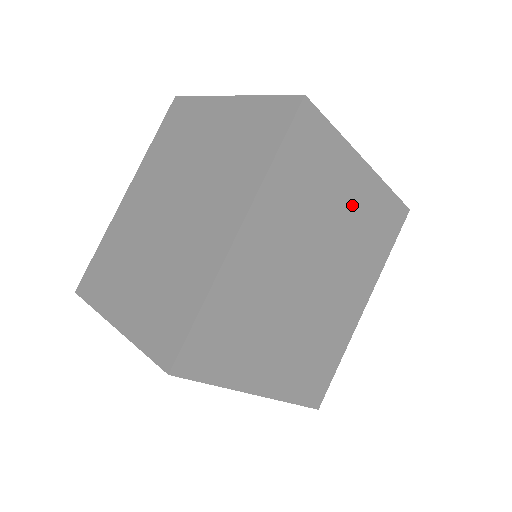
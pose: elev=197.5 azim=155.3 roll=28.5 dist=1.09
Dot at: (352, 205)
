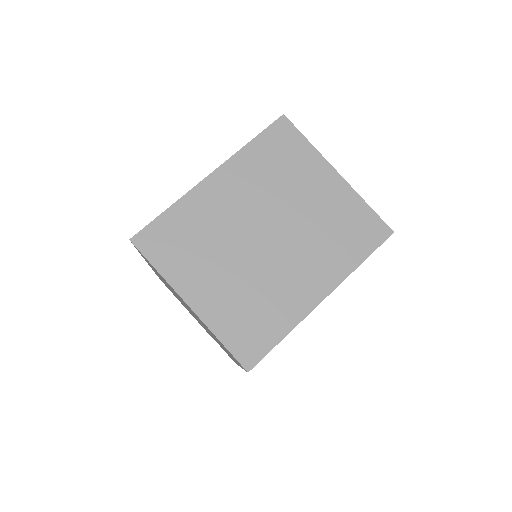
Dot at: occluded
